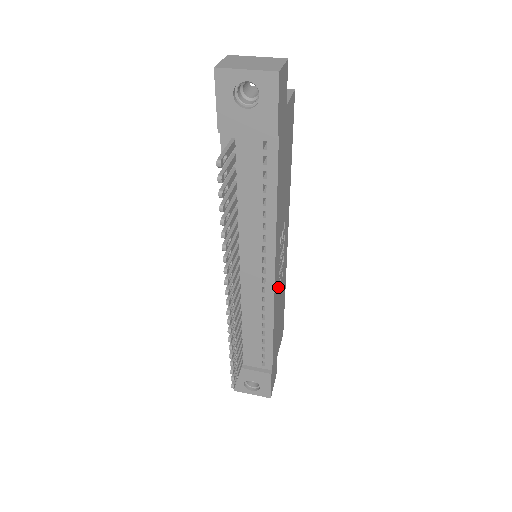
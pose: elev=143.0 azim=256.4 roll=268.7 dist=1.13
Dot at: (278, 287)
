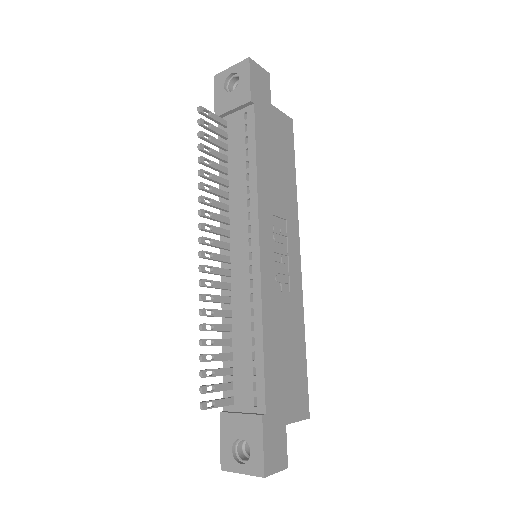
Dot at: (275, 285)
